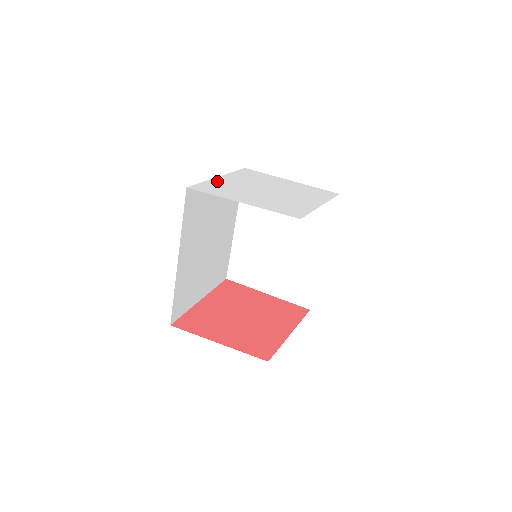
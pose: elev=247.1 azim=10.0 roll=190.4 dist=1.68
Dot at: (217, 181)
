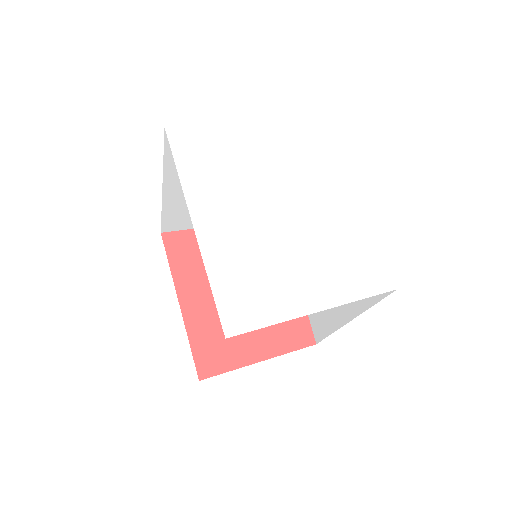
Dot at: (215, 254)
